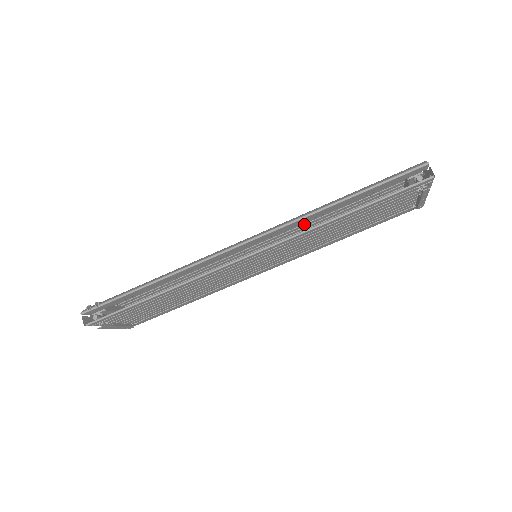
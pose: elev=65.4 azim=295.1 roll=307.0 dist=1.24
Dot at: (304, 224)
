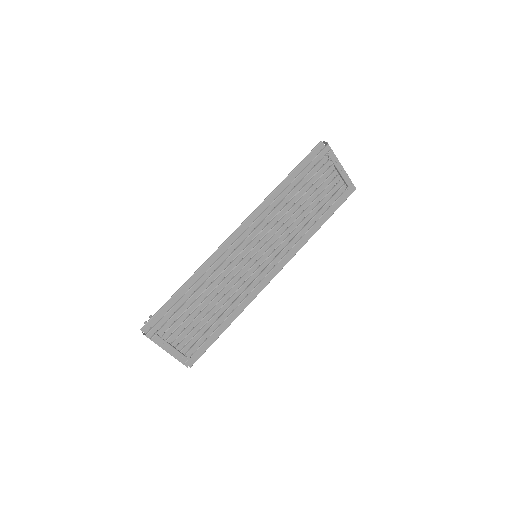
Dot at: occluded
